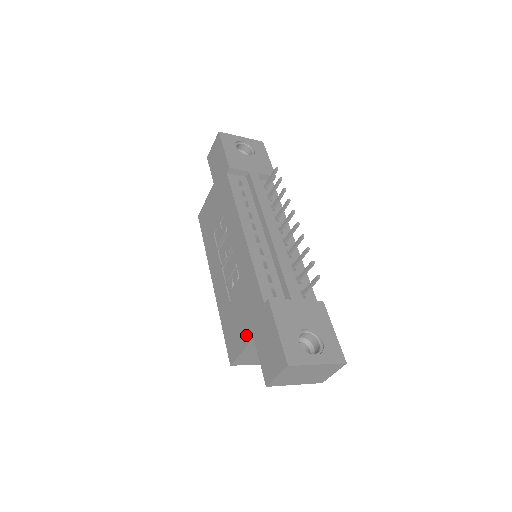
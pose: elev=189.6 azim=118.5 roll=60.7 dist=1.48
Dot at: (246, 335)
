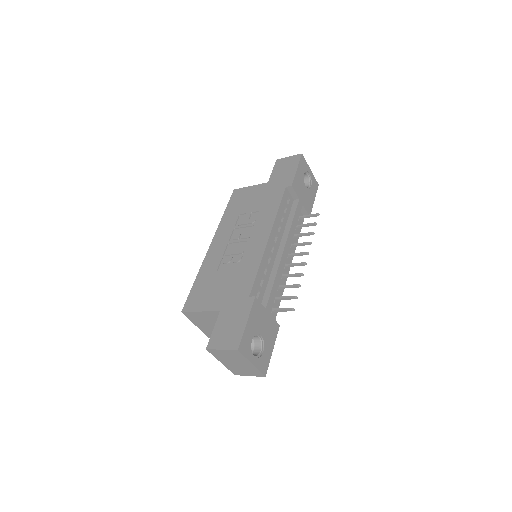
Dot at: (215, 304)
